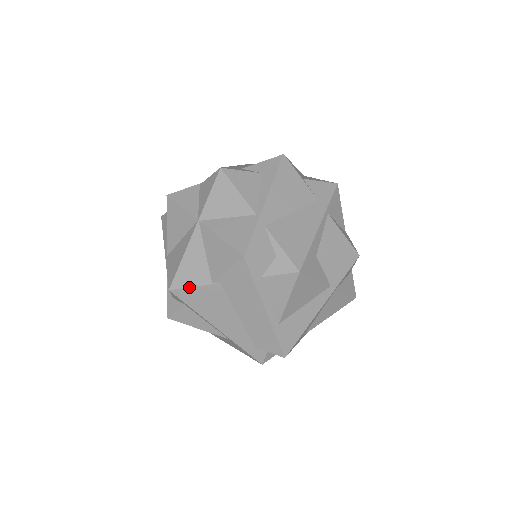
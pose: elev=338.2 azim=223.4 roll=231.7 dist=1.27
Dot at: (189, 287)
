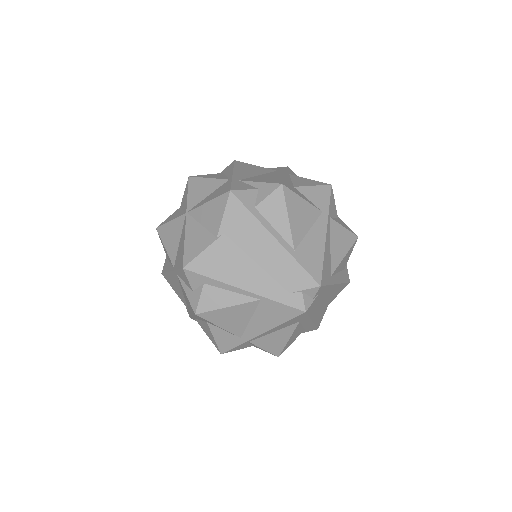
Dot at: (199, 254)
